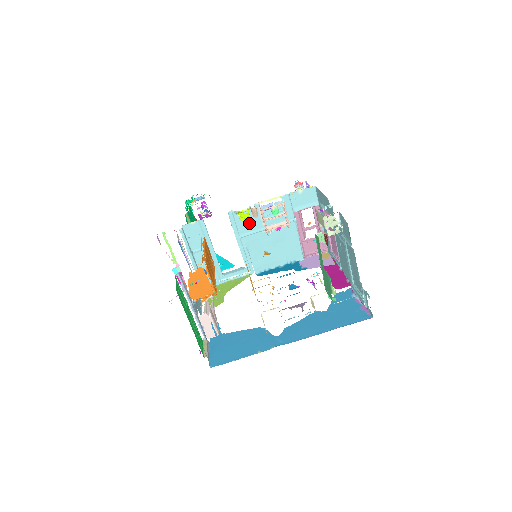
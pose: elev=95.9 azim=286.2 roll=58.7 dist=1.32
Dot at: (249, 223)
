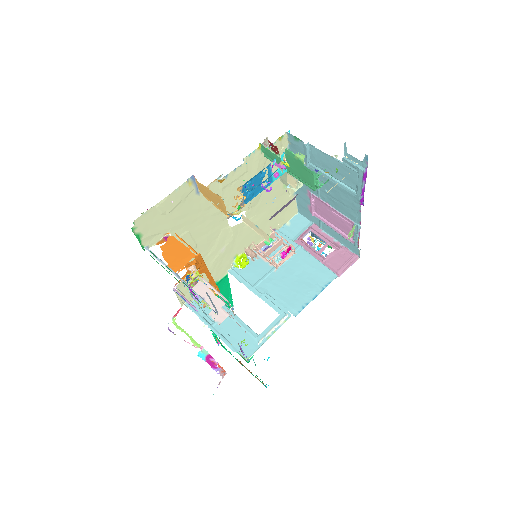
Dot at: (255, 271)
